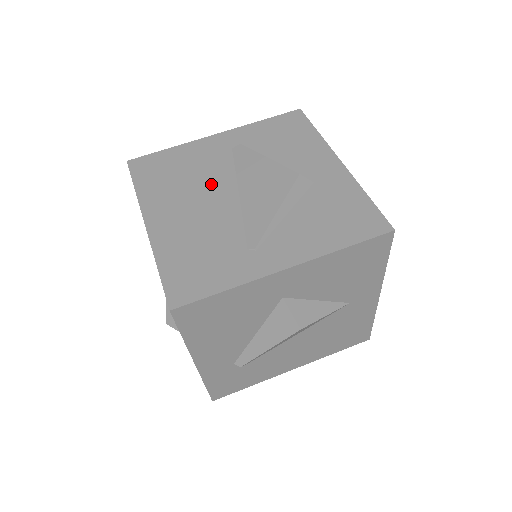
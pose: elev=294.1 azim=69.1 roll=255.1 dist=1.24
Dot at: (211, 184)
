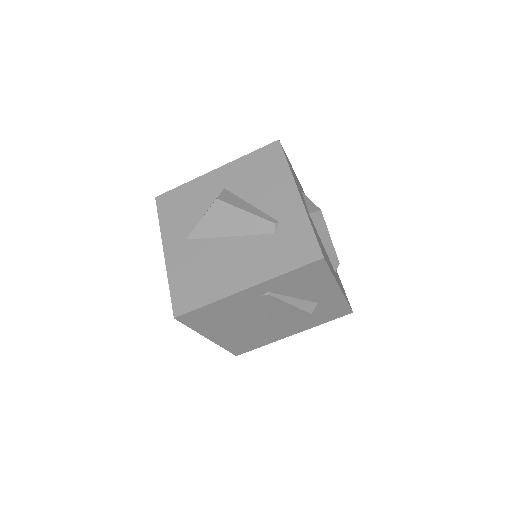
Dot at: (248, 317)
